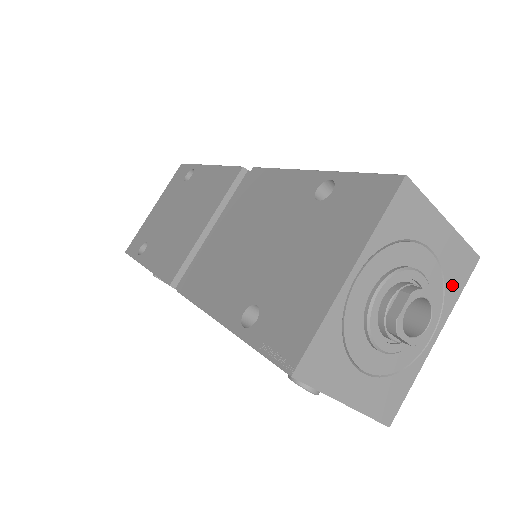
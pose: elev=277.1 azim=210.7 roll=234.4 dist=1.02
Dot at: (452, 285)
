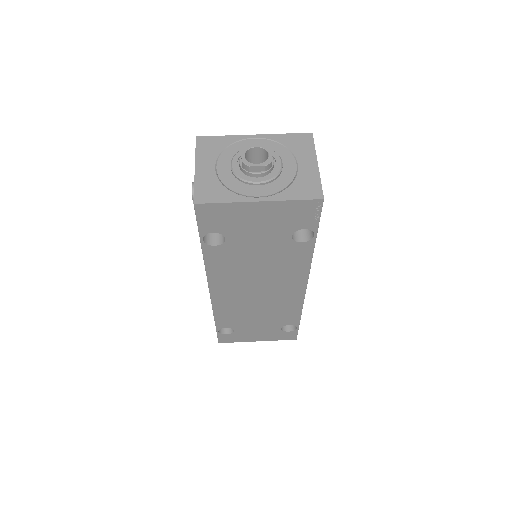
Dot at: (294, 191)
